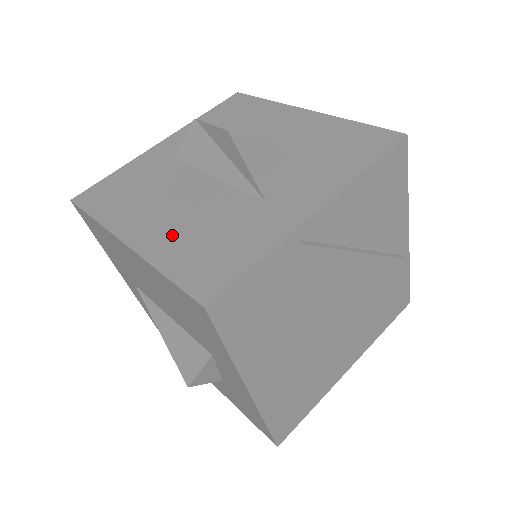
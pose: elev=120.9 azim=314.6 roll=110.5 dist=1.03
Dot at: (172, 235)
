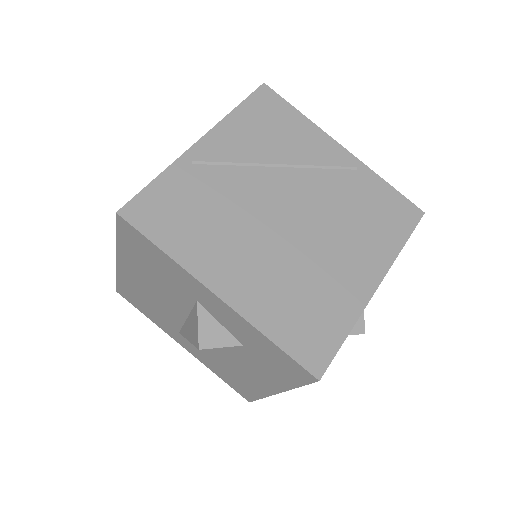
Dot at: occluded
